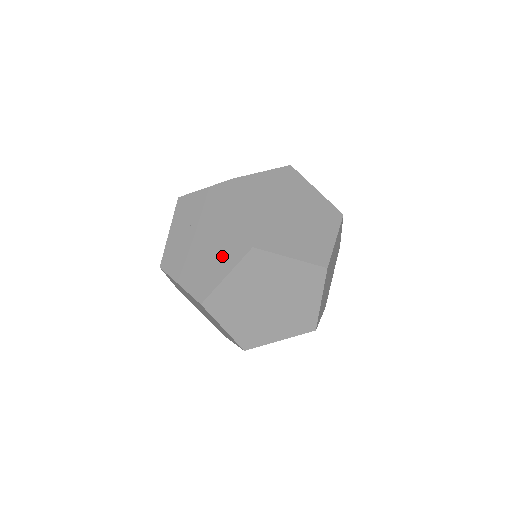
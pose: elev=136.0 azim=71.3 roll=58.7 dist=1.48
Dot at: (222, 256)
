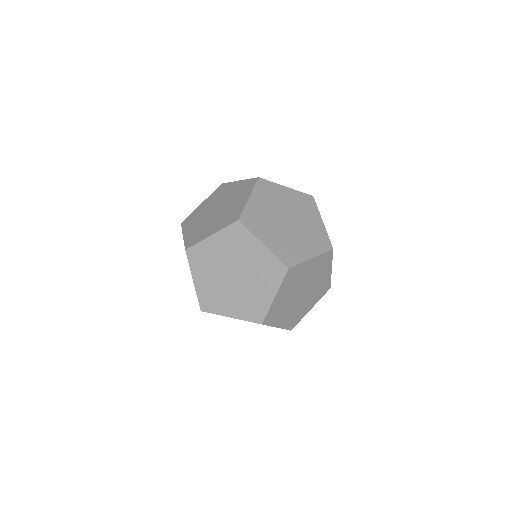
Dot at: (262, 284)
